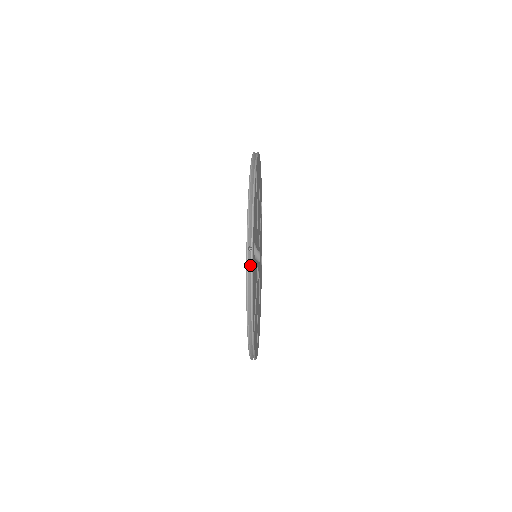
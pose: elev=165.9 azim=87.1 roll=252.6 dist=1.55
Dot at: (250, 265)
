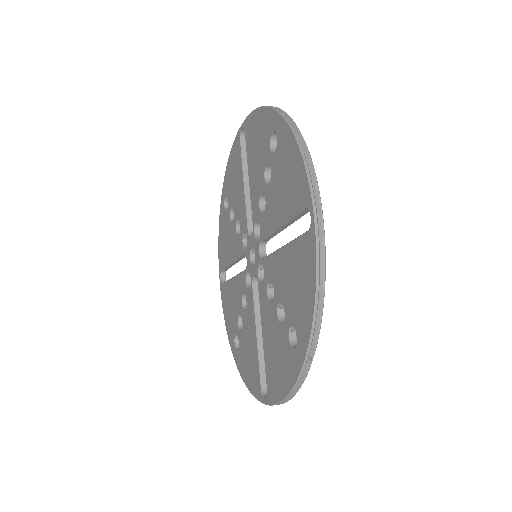
Dot at: (291, 122)
